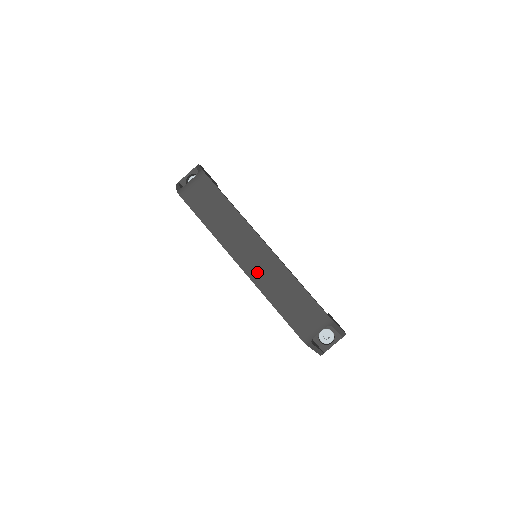
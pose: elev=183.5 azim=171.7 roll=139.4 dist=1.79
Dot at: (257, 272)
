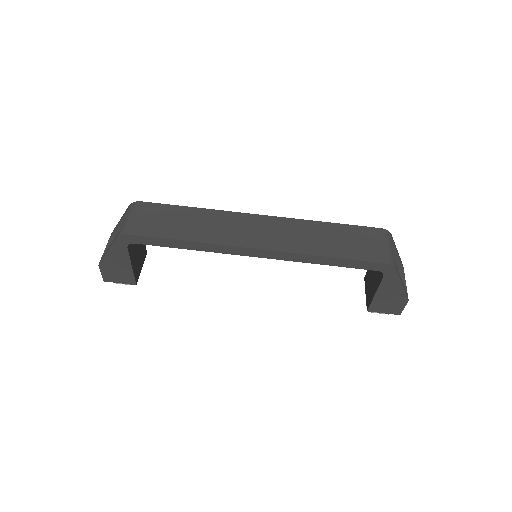
Dot at: (280, 241)
